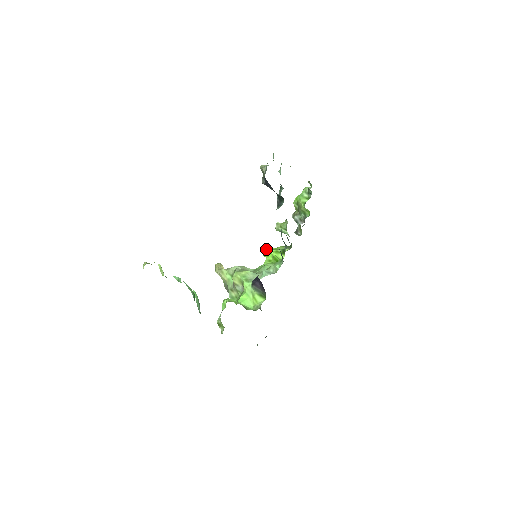
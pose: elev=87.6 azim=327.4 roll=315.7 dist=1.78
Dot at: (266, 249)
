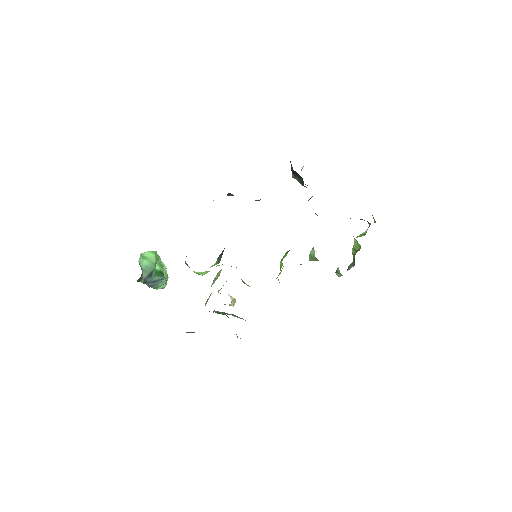
Dot at: occluded
